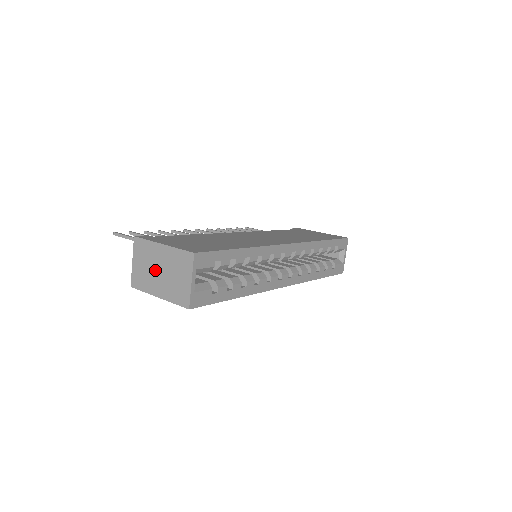
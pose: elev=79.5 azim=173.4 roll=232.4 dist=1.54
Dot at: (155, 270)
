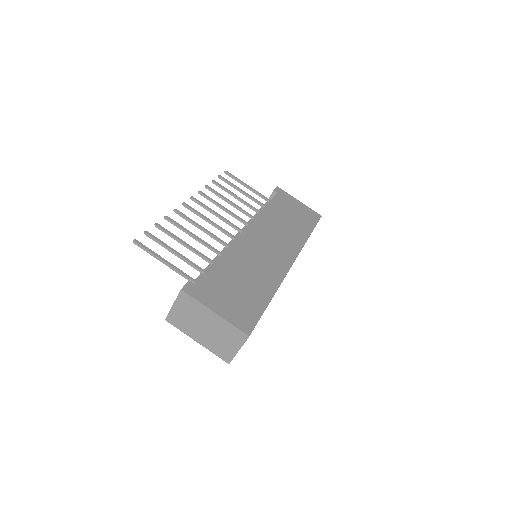
Dot at: (200, 325)
